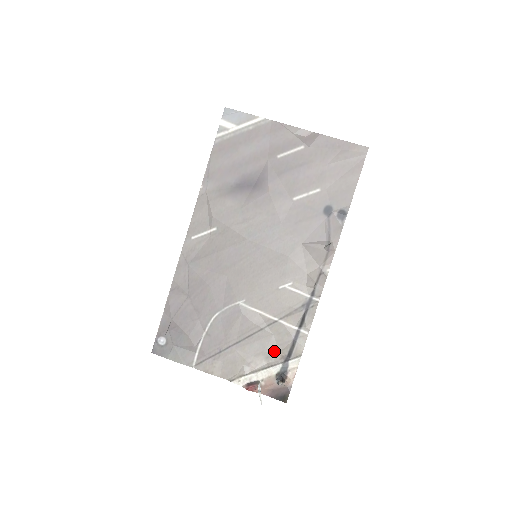
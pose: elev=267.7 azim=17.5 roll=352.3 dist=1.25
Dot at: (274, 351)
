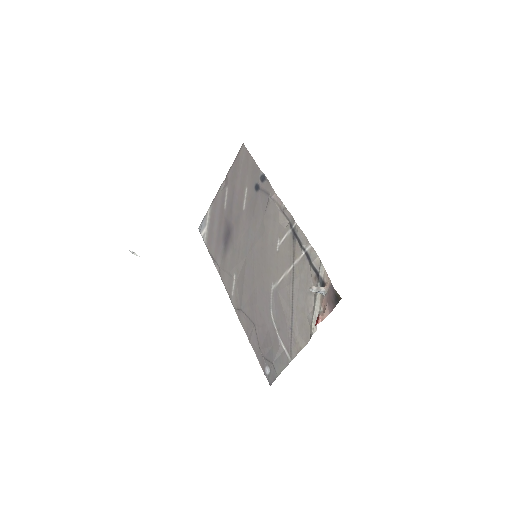
Dot at: (309, 283)
